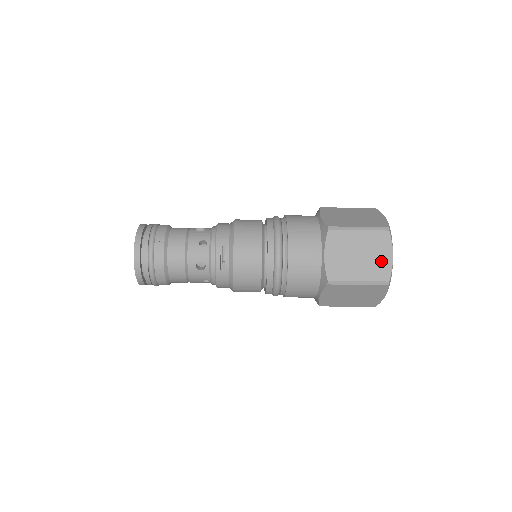
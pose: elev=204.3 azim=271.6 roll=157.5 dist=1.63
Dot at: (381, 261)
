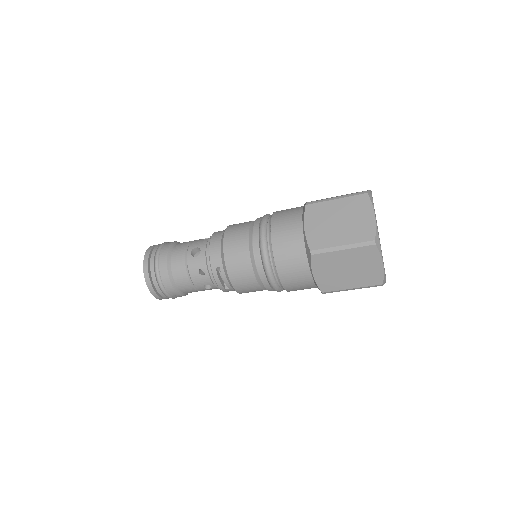
Dot at: (371, 270)
